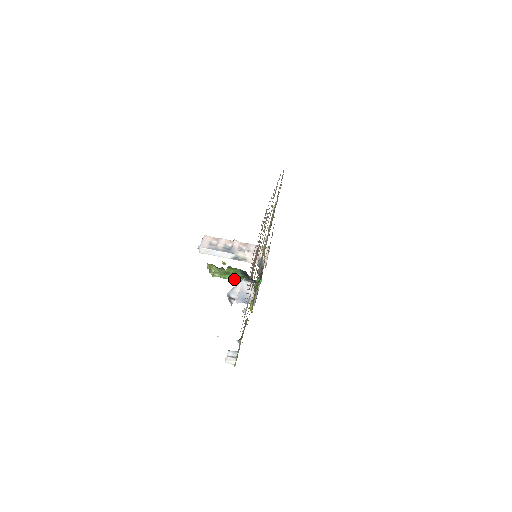
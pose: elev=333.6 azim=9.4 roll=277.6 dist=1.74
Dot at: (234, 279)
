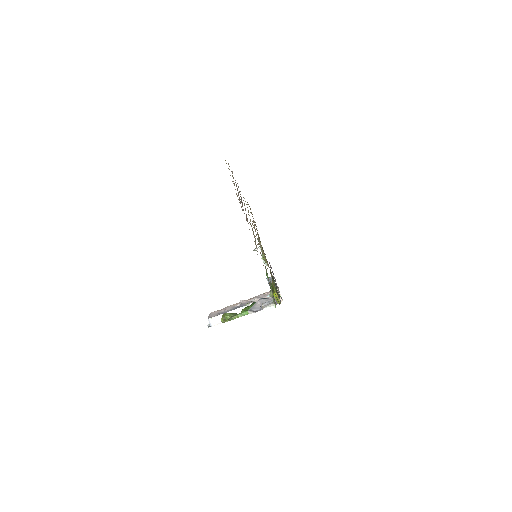
Dot at: occluded
